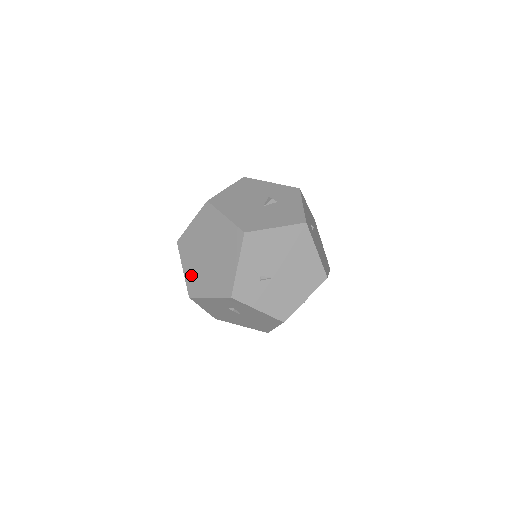
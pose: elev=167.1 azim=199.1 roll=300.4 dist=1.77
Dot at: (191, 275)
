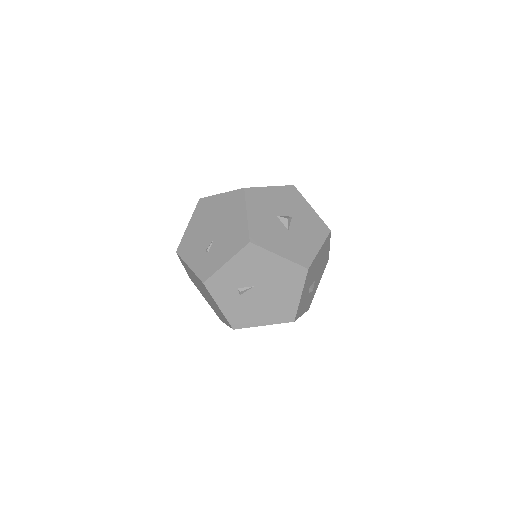
Dot at: (223, 318)
